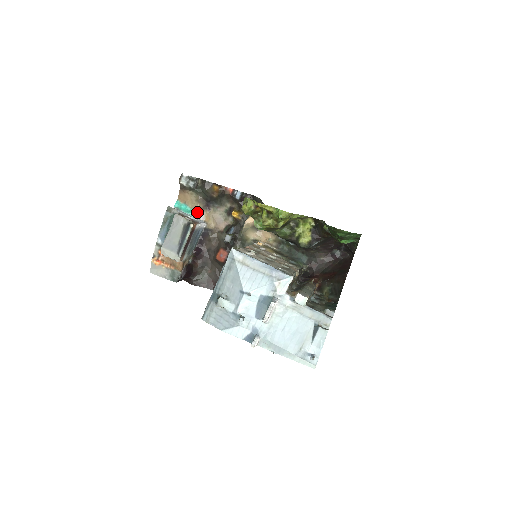
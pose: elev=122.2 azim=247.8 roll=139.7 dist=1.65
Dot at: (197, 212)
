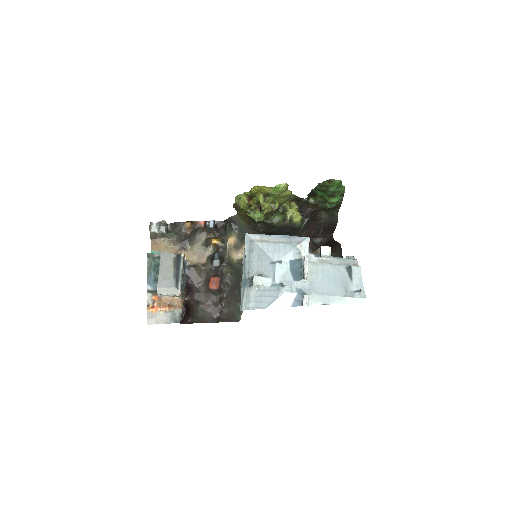
Dot at: occluded
